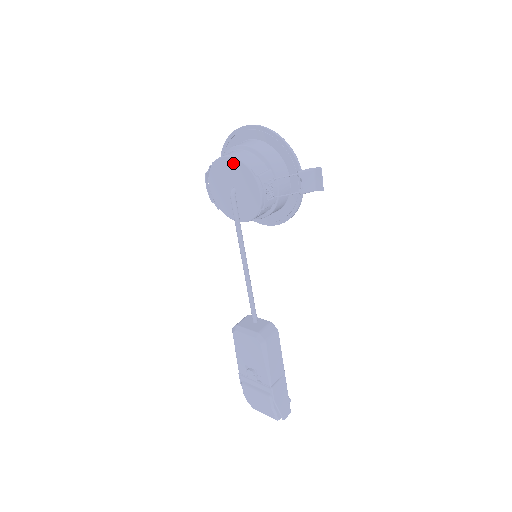
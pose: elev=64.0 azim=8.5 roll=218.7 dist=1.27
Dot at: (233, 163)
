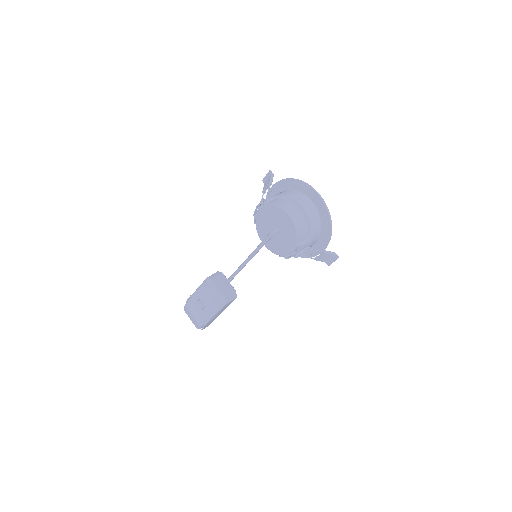
Dot at: (289, 222)
